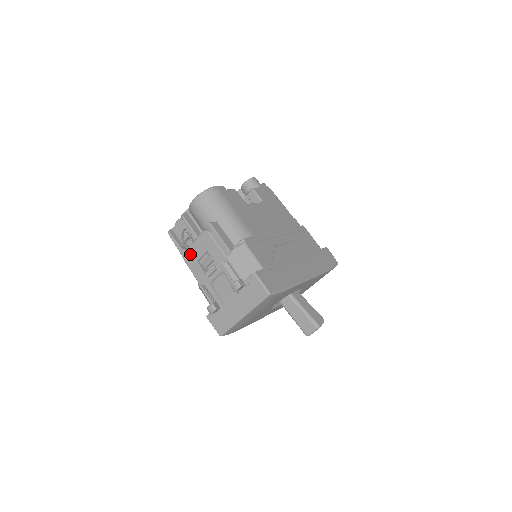
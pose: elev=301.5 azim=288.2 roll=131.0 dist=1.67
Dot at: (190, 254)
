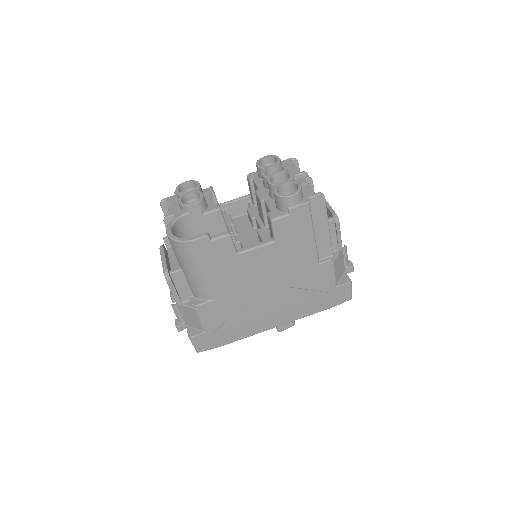
Dot at: occluded
